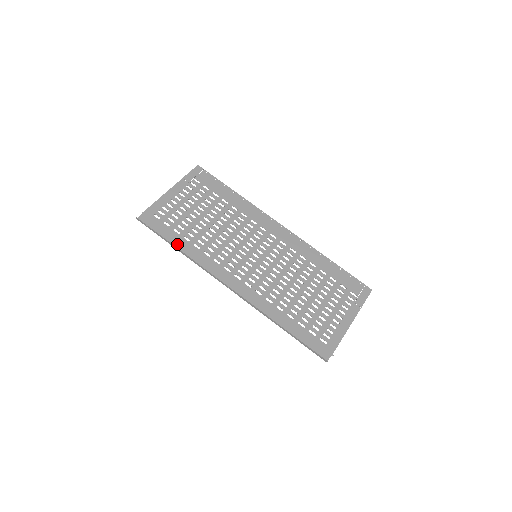
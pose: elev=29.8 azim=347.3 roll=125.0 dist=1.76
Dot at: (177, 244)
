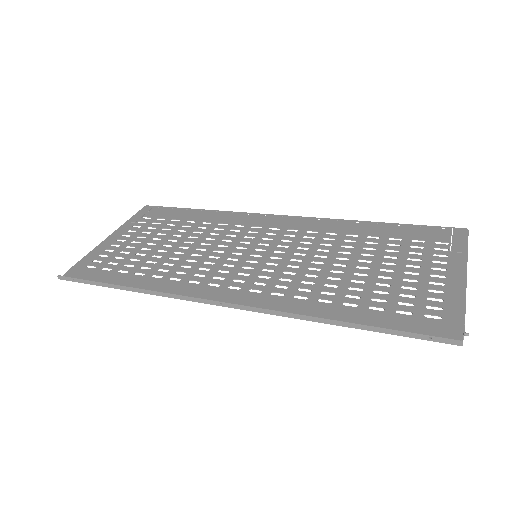
Dot at: (124, 284)
